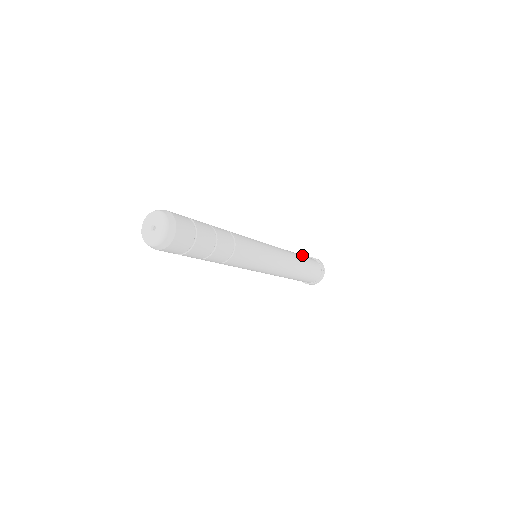
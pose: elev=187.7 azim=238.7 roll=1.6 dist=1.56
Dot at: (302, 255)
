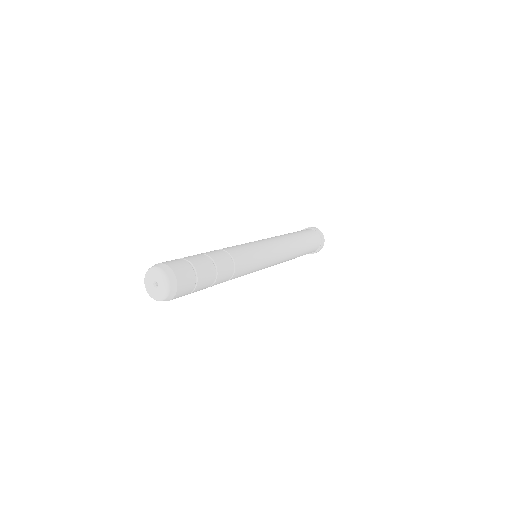
Dot at: occluded
